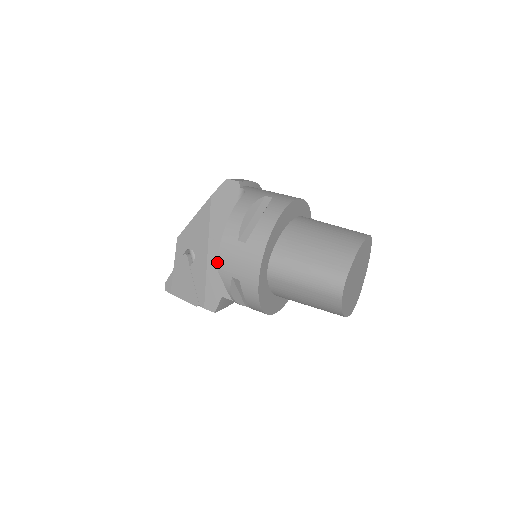
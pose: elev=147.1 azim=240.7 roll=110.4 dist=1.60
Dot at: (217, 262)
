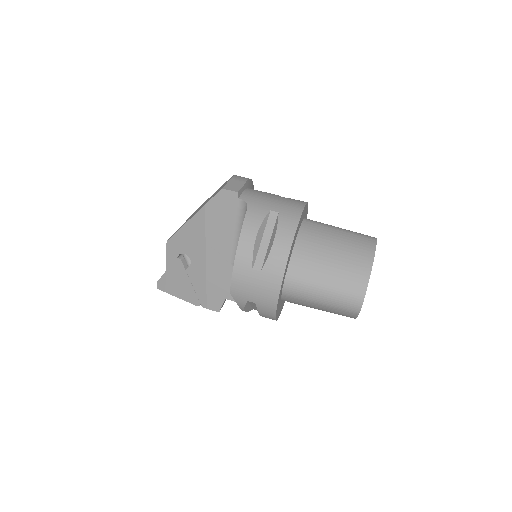
Dot at: (230, 288)
